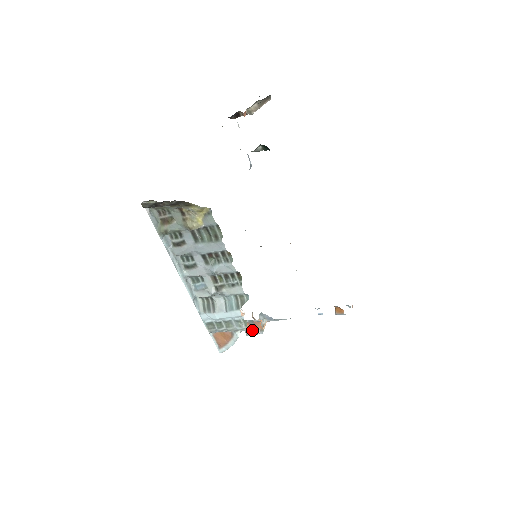
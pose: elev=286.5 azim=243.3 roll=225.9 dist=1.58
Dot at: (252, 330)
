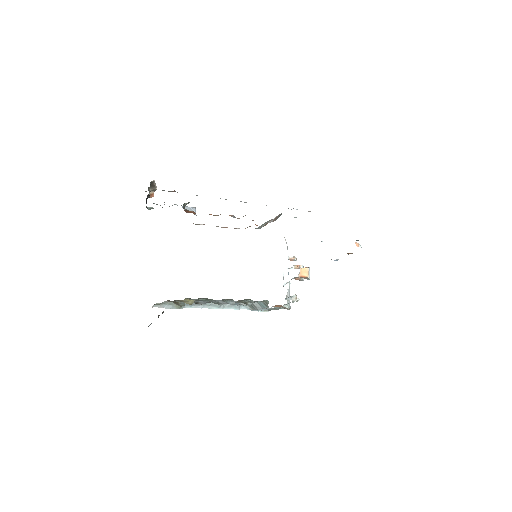
Dot at: (293, 301)
